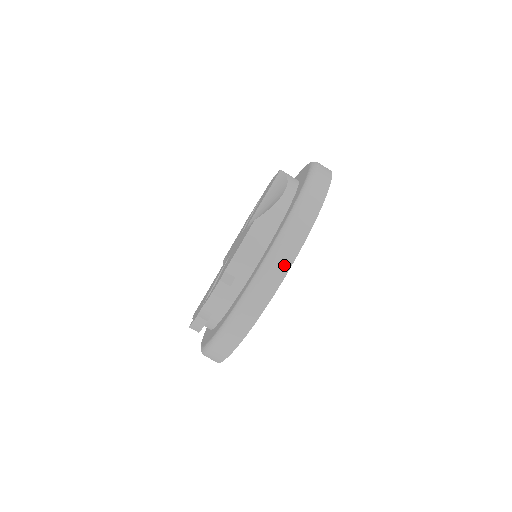
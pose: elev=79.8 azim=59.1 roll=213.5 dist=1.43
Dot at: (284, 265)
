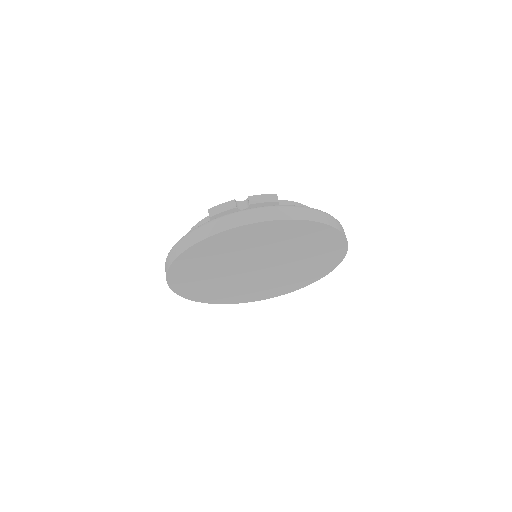
Dot at: (322, 219)
